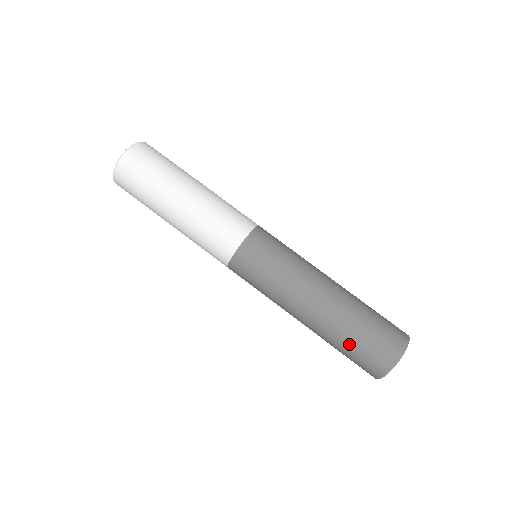
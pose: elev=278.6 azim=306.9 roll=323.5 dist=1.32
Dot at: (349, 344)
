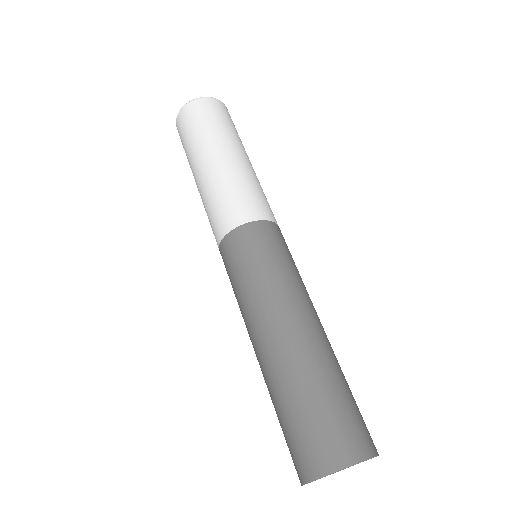
Dot at: (307, 398)
